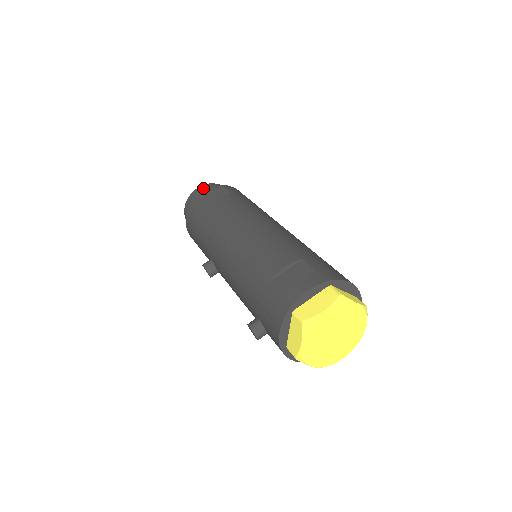
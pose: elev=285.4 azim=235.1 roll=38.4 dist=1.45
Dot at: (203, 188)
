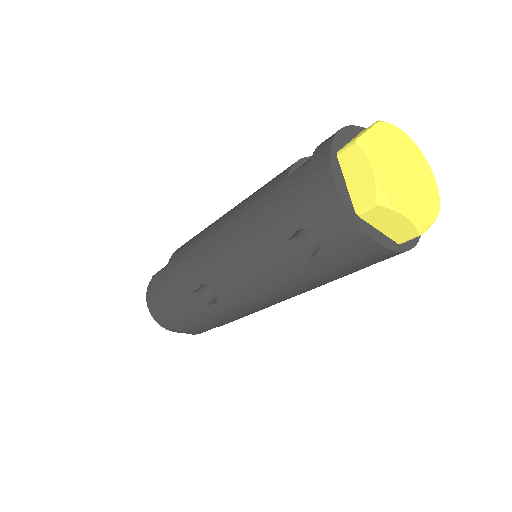
Dot at: occluded
